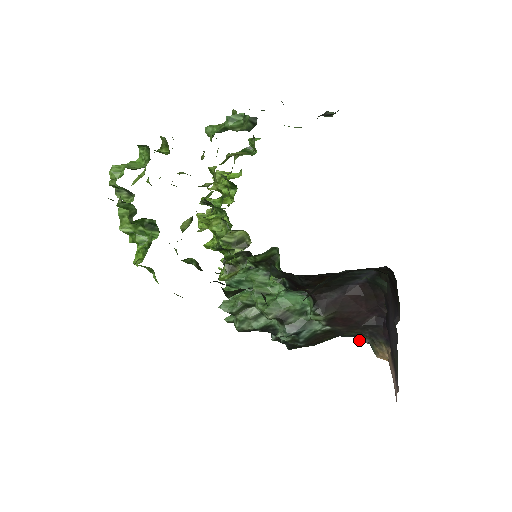
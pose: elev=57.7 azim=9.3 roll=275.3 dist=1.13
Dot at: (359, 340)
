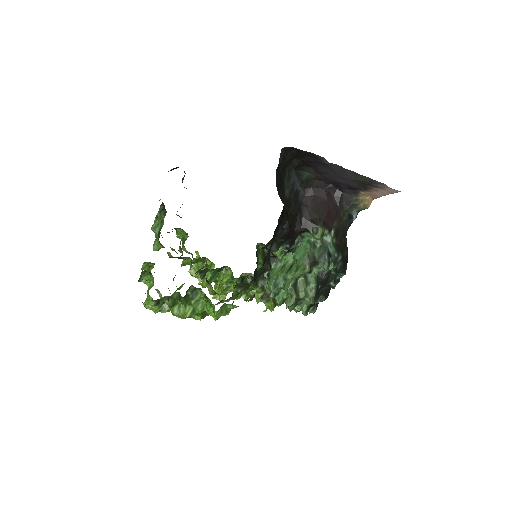
Dot at: occluded
